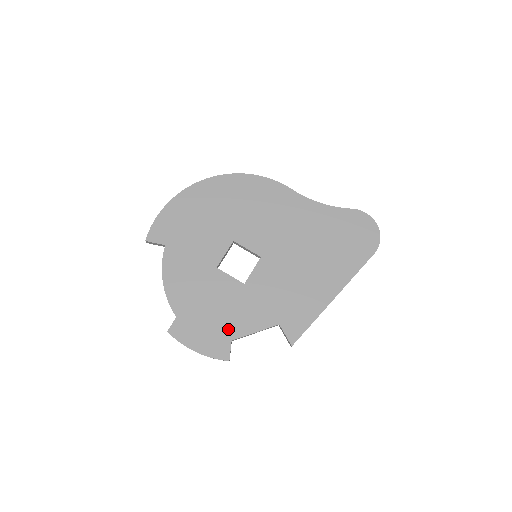
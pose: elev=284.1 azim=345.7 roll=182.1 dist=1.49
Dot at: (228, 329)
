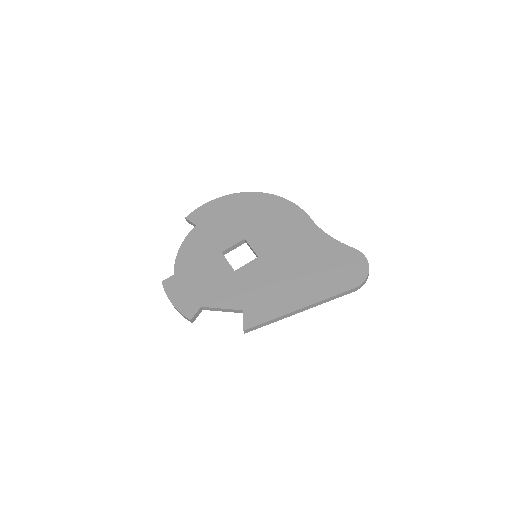
Dot at: (204, 297)
